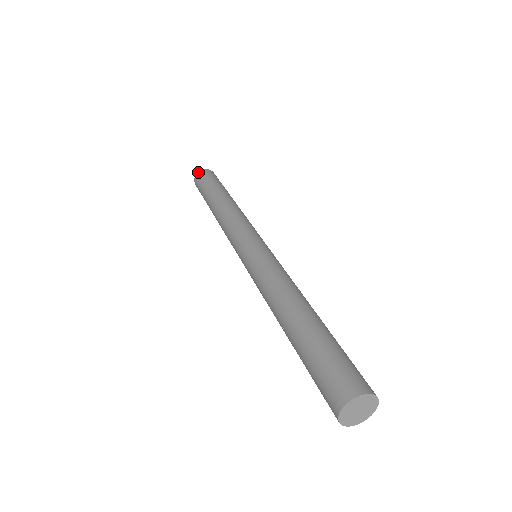
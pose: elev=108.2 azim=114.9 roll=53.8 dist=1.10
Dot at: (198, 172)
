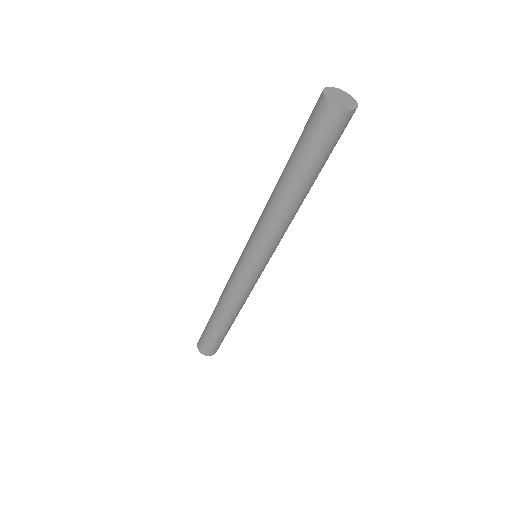
Dot at: (197, 344)
